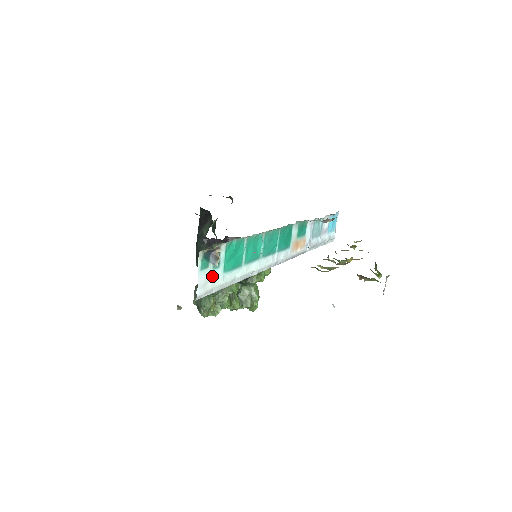
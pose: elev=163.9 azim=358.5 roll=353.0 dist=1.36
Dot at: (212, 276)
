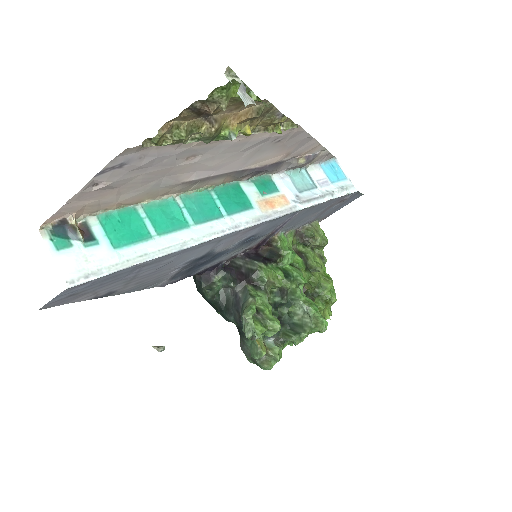
Dot at: (90, 256)
